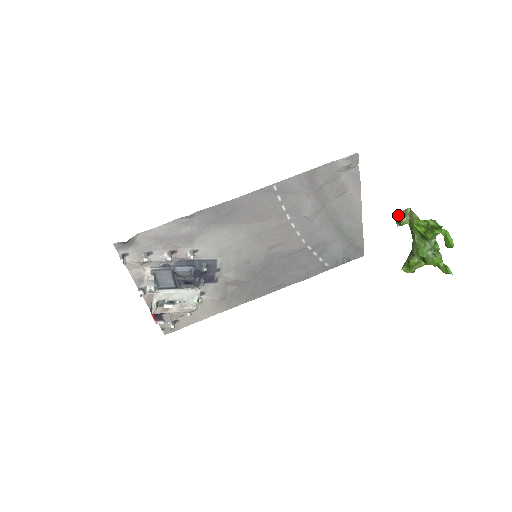
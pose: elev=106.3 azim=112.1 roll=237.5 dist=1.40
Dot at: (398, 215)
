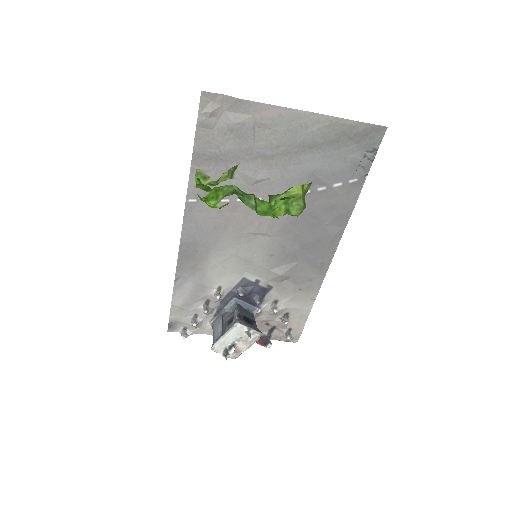
Dot at: occluded
